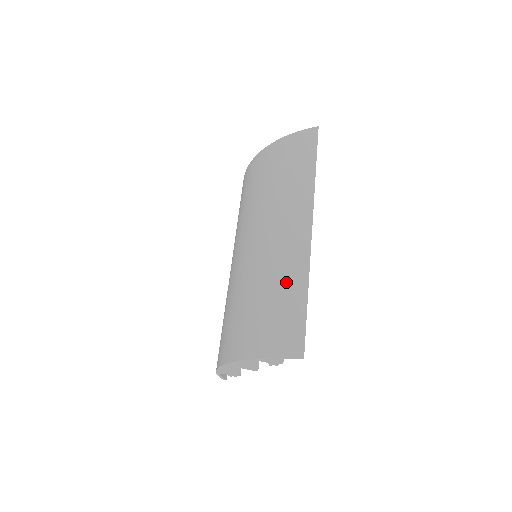
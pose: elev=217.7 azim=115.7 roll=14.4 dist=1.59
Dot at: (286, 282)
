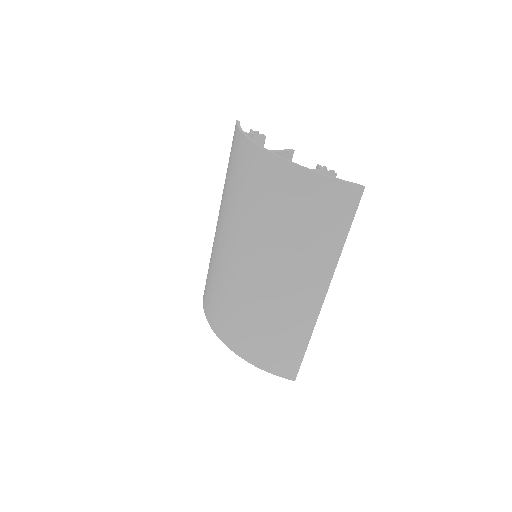
Dot at: (292, 331)
